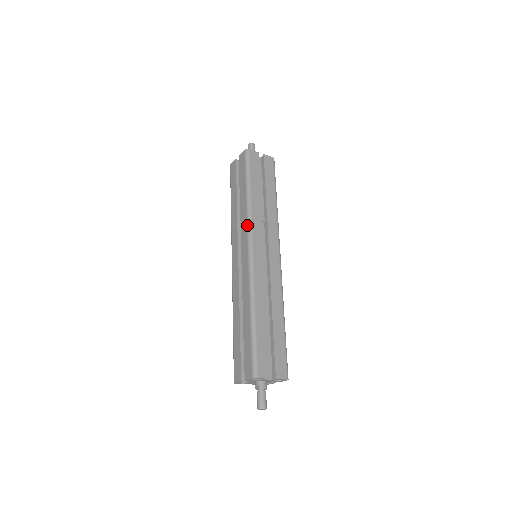
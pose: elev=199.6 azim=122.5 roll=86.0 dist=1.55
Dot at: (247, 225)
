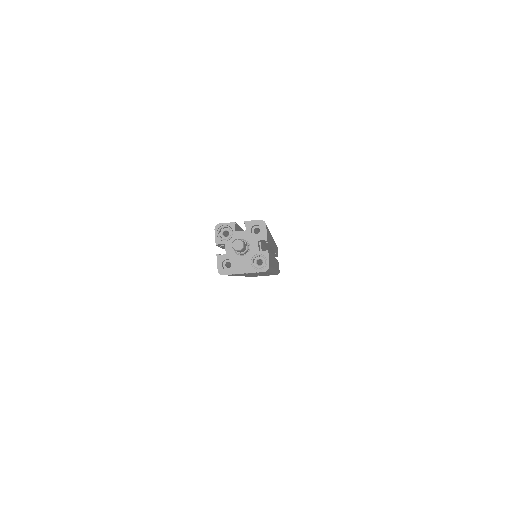
Dot at: occluded
